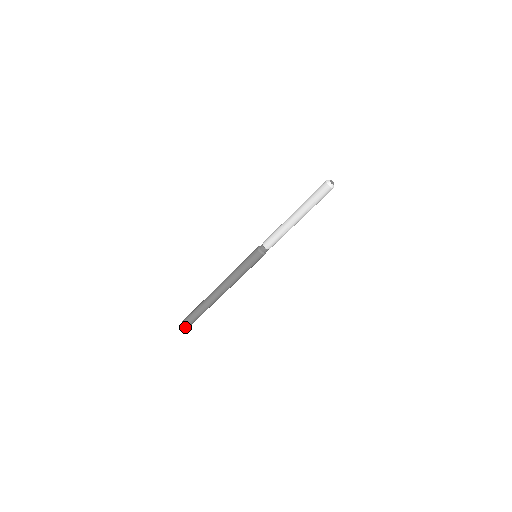
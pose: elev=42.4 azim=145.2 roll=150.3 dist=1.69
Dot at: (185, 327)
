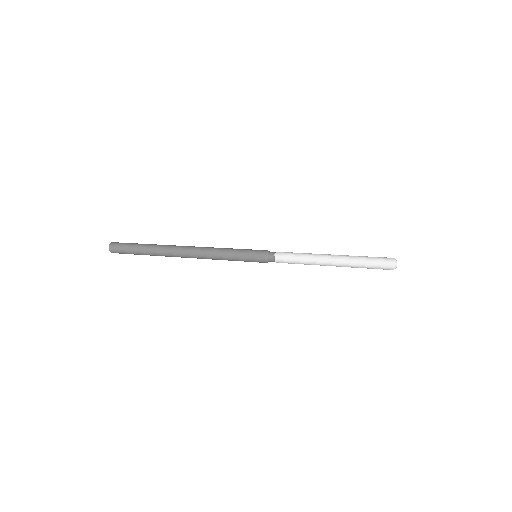
Dot at: occluded
